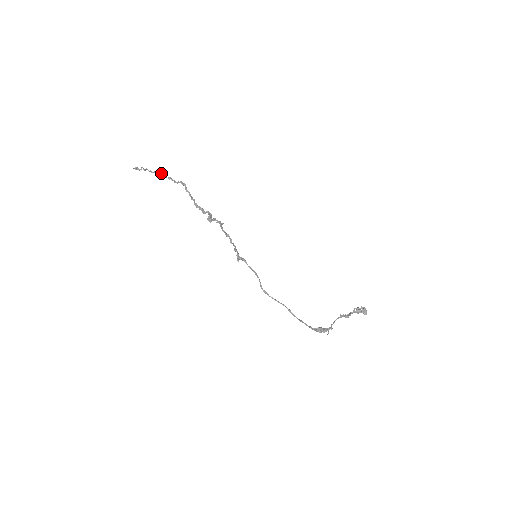
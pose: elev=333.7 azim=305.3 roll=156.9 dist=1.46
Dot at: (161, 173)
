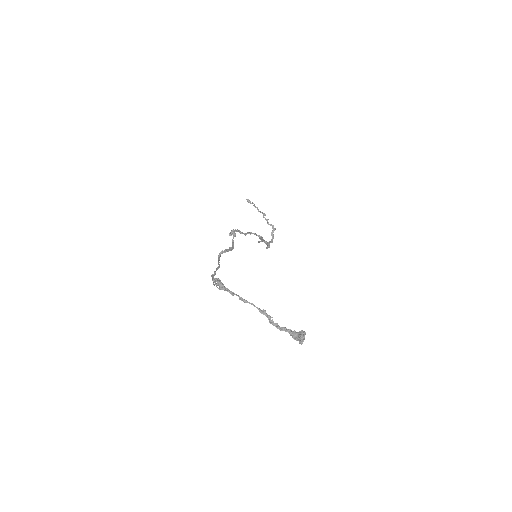
Dot at: (264, 214)
